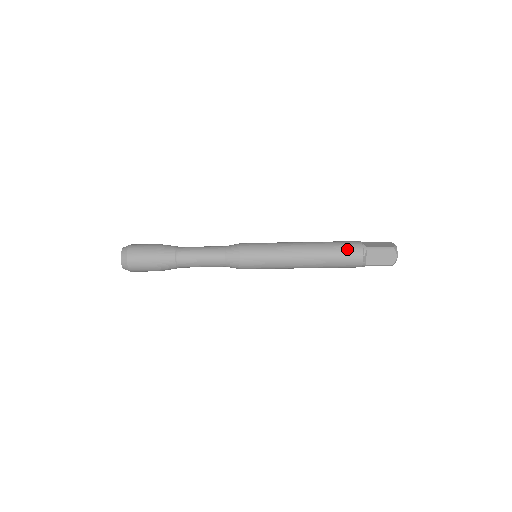
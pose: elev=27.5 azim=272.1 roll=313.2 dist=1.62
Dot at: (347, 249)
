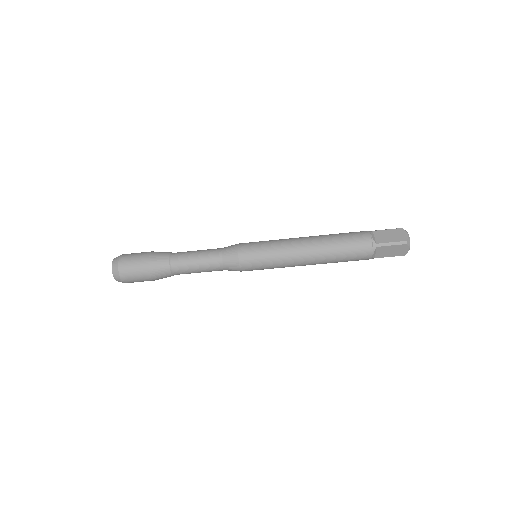
Dot at: (355, 248)
